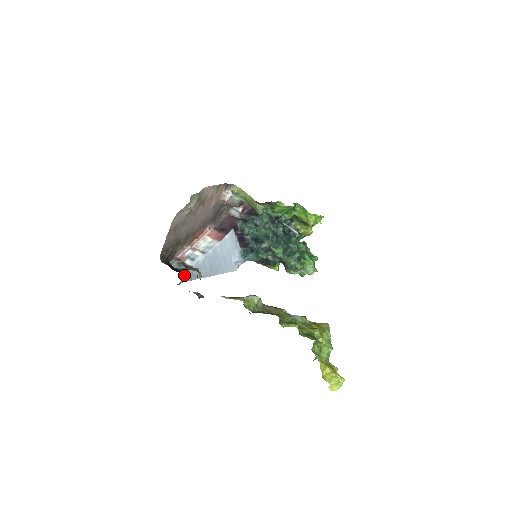
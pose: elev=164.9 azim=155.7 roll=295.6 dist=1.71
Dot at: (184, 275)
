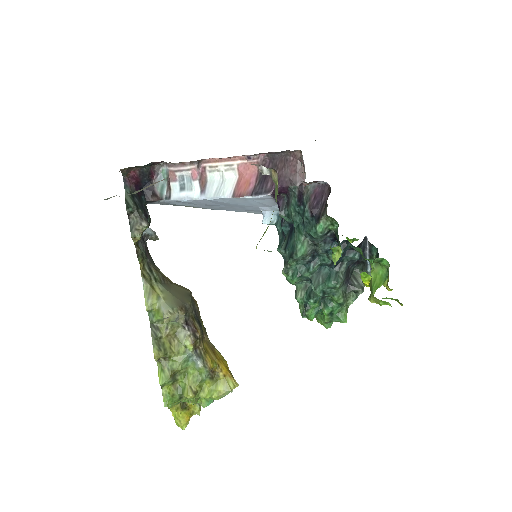
Dot at: (151, 202)
